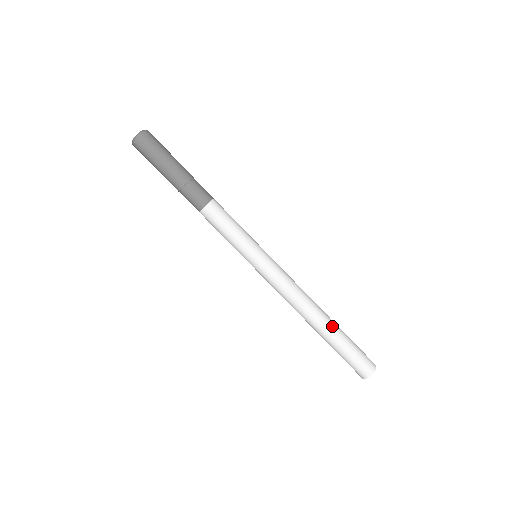
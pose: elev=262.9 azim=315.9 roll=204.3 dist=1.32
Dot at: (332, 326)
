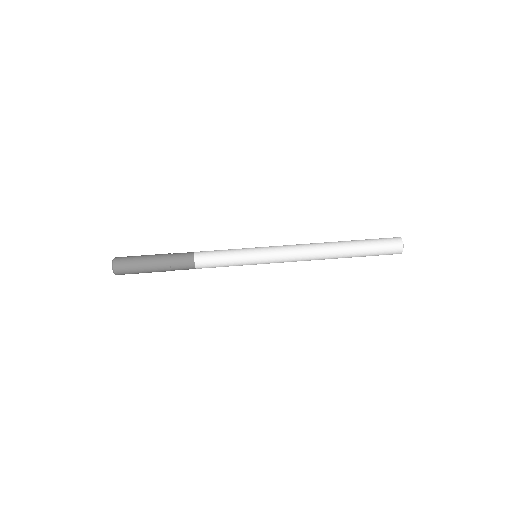
Dot at: (344, 241)
